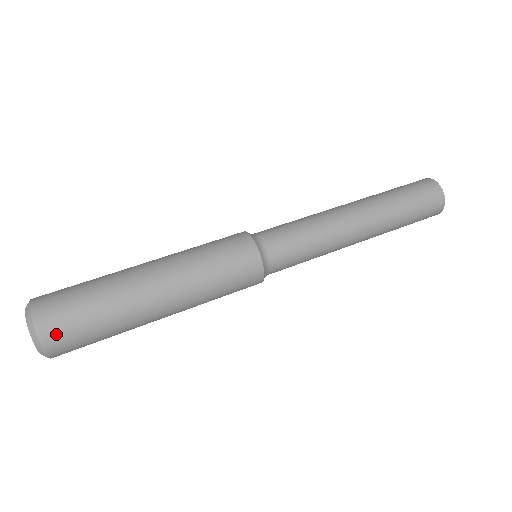
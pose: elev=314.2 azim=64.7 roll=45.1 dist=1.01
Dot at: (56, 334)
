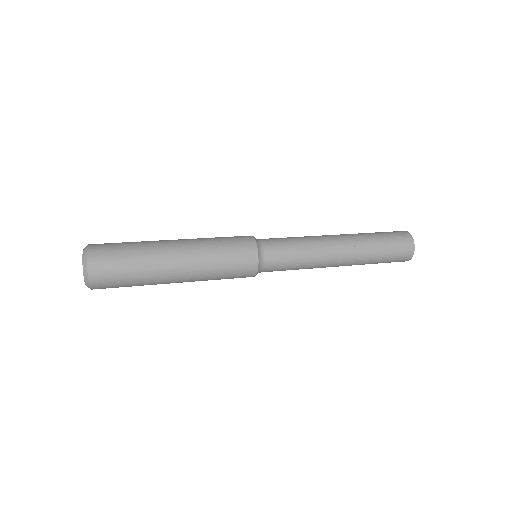
Dot at: (99, 247)
